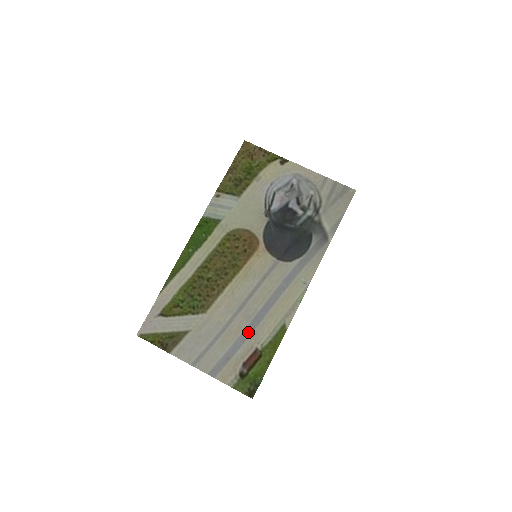
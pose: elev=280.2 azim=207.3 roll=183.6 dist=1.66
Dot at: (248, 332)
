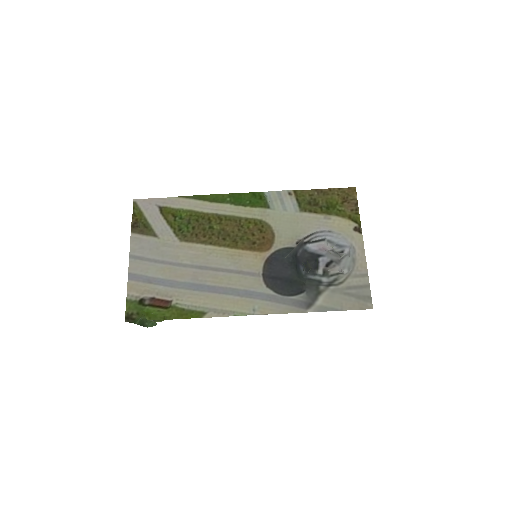
Dot at: (182, 285)
